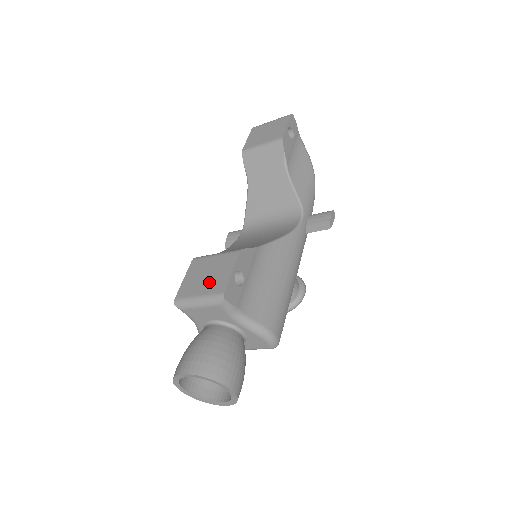
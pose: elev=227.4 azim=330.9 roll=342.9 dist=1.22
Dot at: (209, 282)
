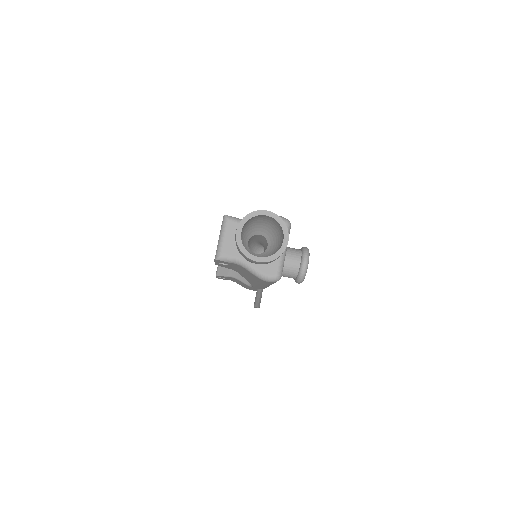
Dot at: occluded
